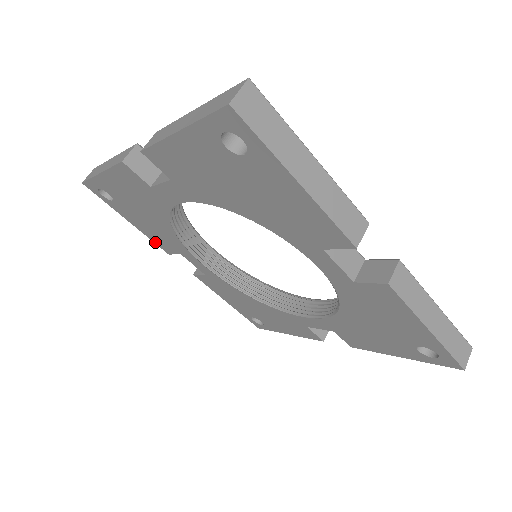
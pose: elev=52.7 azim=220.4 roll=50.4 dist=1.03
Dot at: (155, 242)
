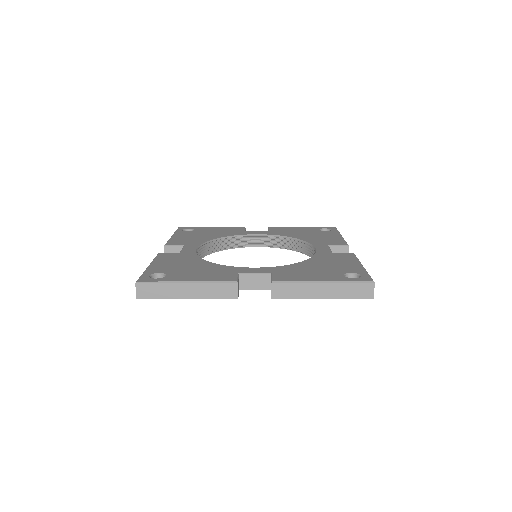
Dot at: occluded
